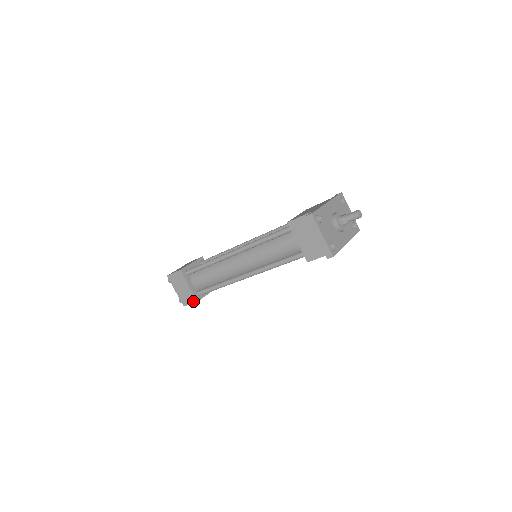
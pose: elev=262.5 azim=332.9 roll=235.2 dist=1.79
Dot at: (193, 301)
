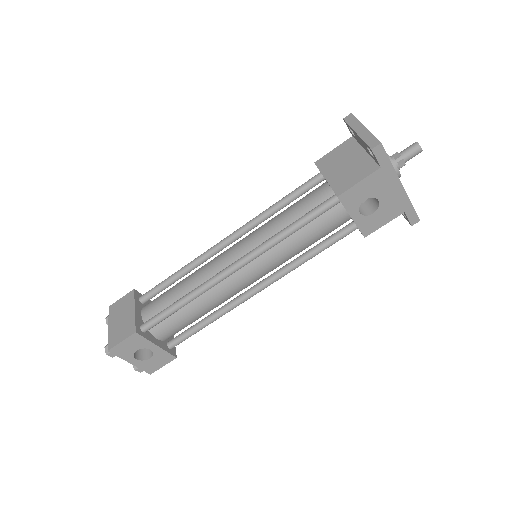
Dot at: (129, 334)
